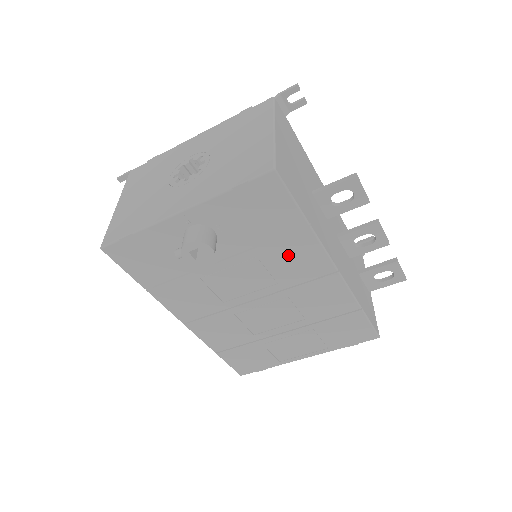
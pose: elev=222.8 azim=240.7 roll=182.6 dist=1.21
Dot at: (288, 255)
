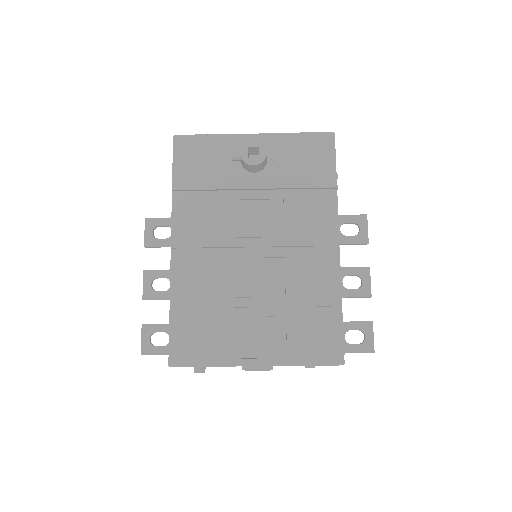
Dot at: (308, 209)
